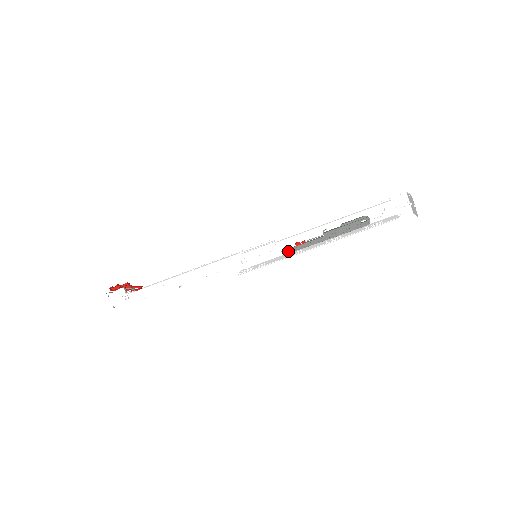
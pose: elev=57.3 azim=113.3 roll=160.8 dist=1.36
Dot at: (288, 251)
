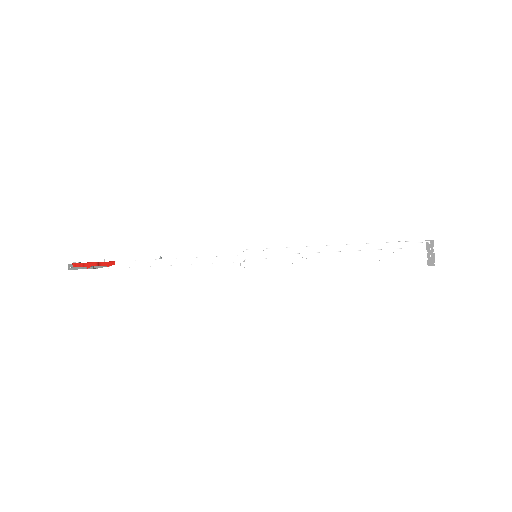
Dot at: occluded
